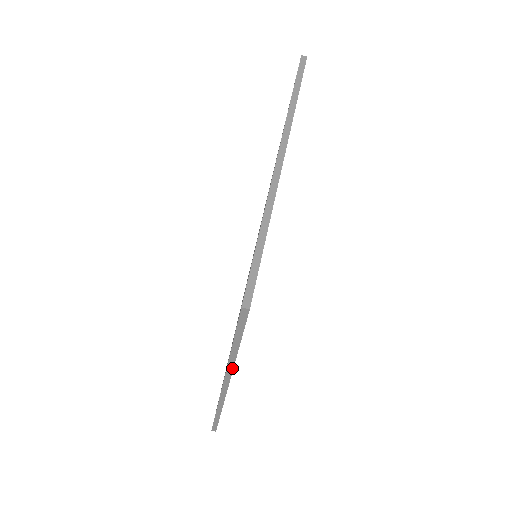
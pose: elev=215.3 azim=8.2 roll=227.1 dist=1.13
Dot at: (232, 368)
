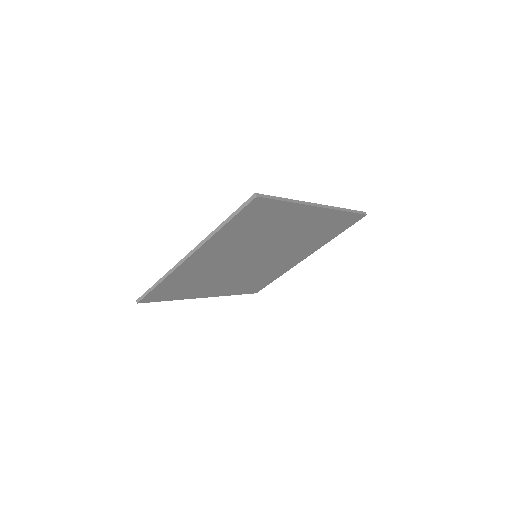
Dot at: (209, 238)
